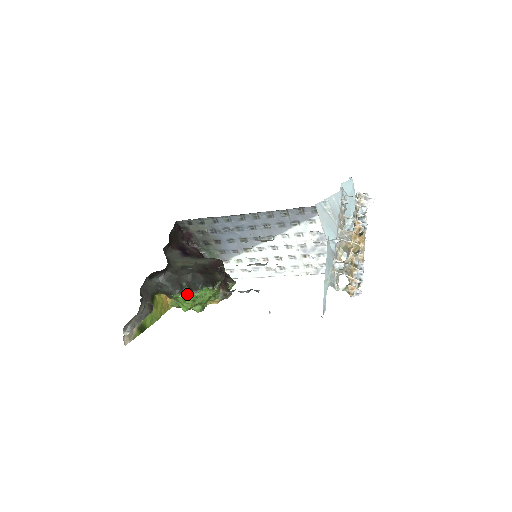
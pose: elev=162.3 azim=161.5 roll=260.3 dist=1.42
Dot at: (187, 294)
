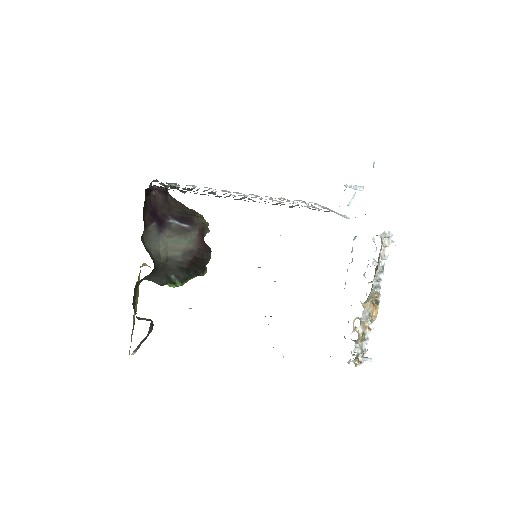
Dot at: (177, 285)
